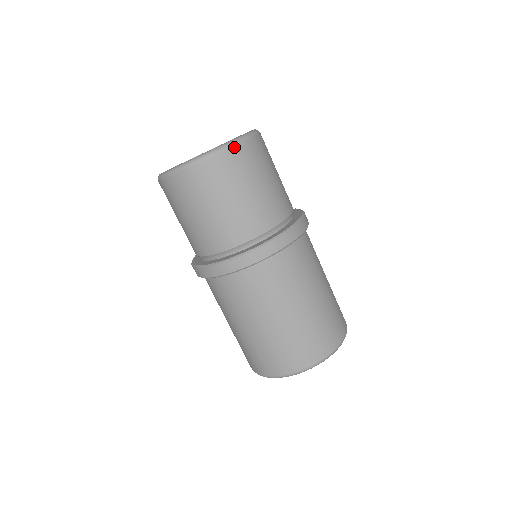
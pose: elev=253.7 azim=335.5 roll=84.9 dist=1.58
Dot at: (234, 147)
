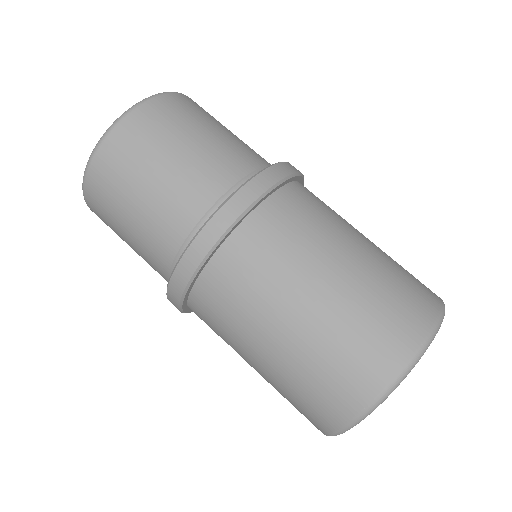
Dot at: (159, 97)
